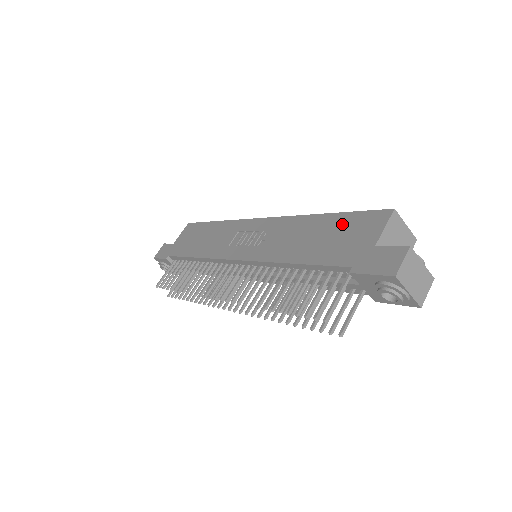
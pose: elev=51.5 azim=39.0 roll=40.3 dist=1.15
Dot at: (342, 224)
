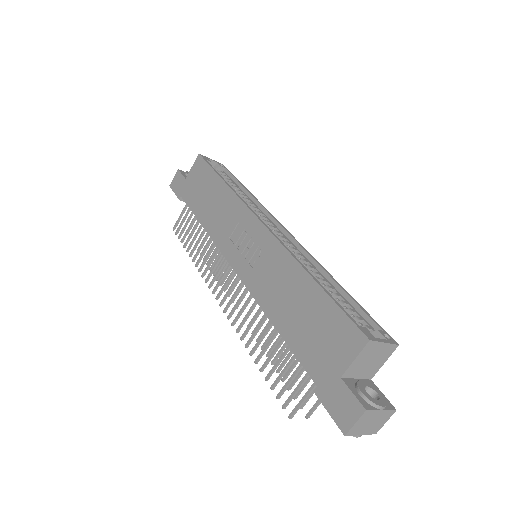
Dot at: (322, 314)
